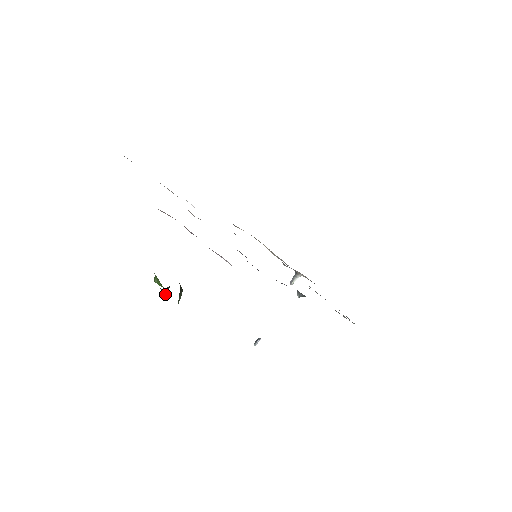
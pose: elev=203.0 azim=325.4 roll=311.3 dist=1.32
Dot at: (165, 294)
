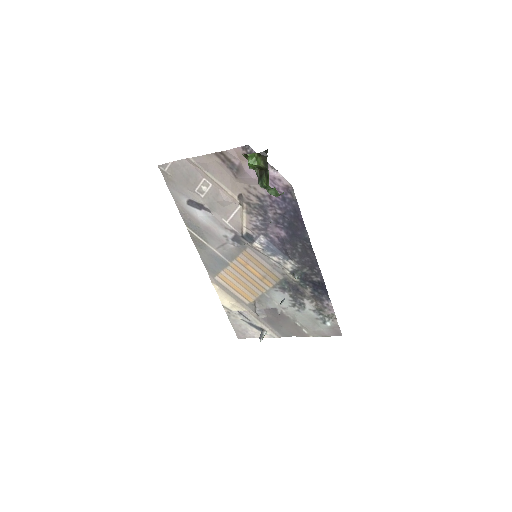
Dot at: (264, 156)
